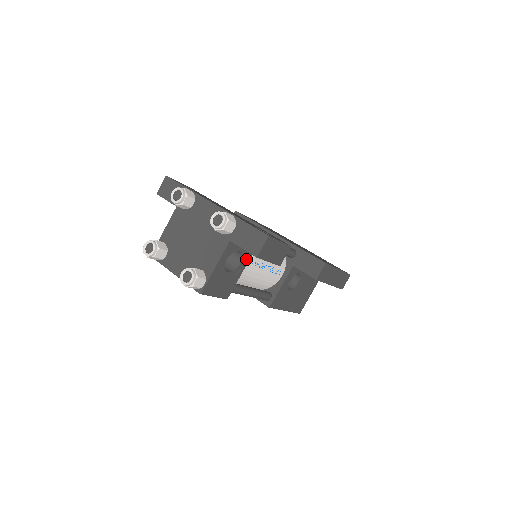
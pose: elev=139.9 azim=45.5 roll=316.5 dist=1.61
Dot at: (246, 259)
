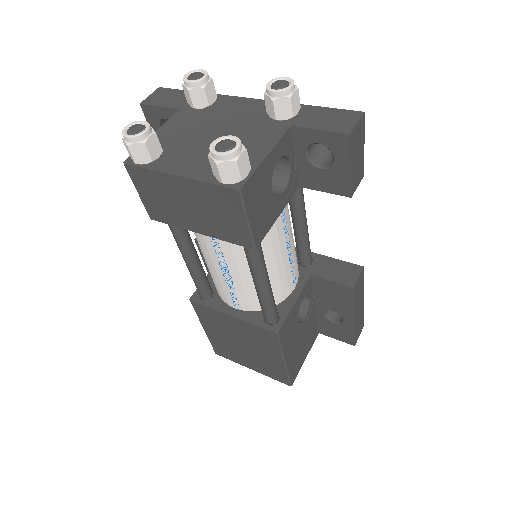
Dot at: (290, 192)
